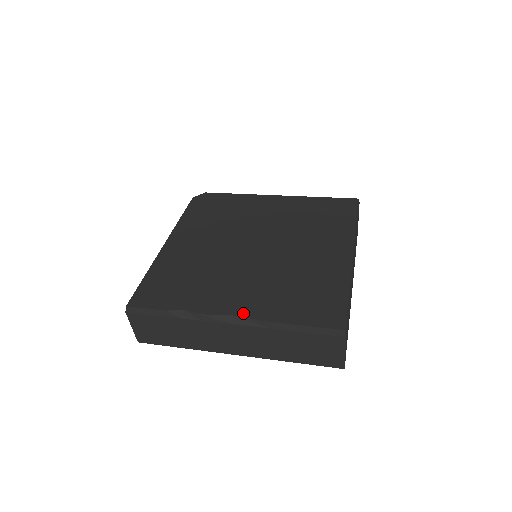
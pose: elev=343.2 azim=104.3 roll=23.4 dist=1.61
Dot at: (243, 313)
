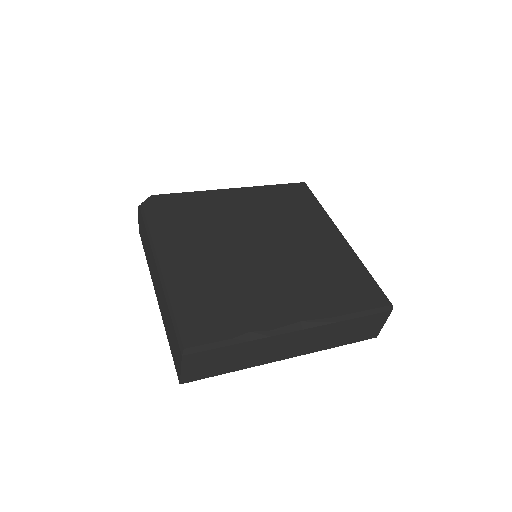
Dot at: (307, 316)
